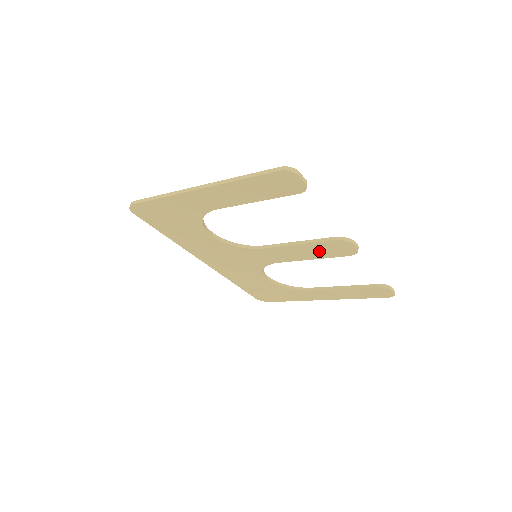
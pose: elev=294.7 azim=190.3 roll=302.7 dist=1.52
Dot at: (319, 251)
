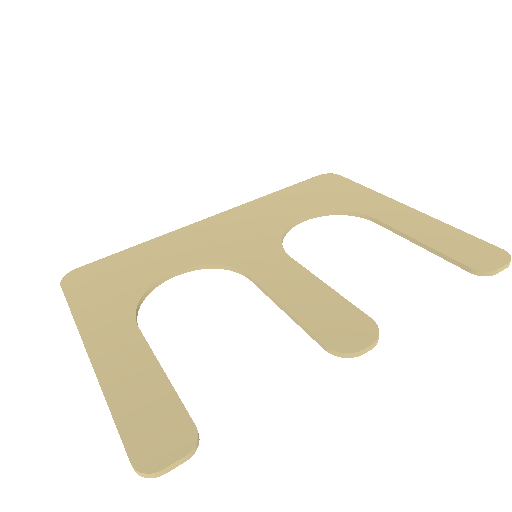
Dot at: (322, 312)
